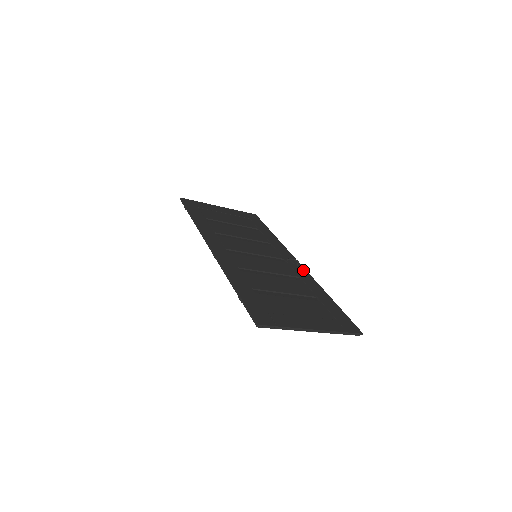
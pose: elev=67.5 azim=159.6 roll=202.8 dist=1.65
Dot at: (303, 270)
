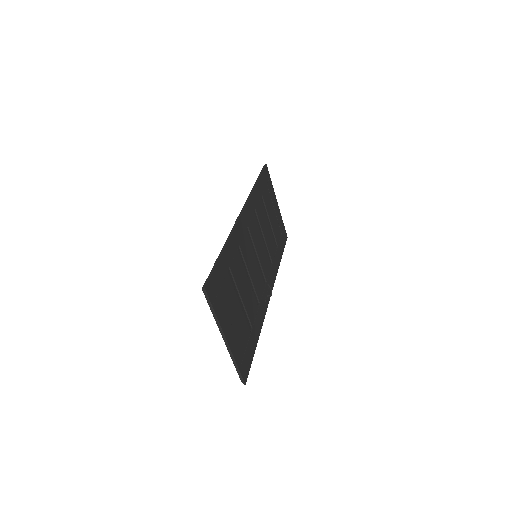
Dot at: (267, 303)
